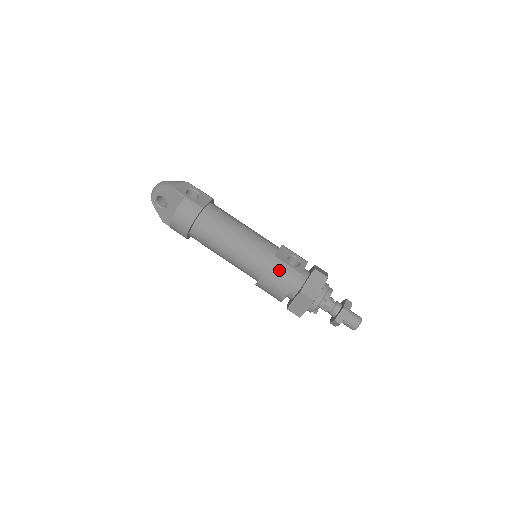
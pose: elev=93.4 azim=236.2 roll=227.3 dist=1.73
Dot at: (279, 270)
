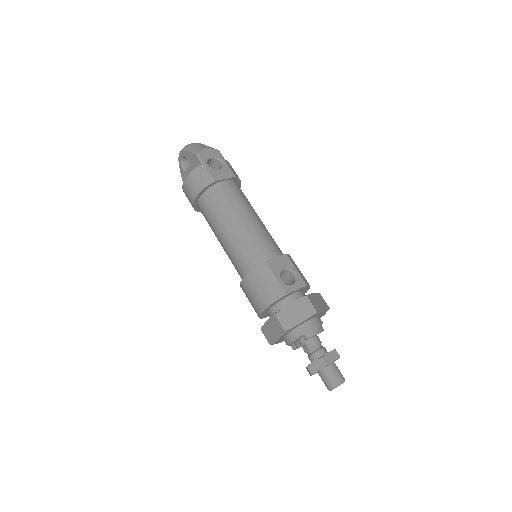
Dot at: (263, 279)
